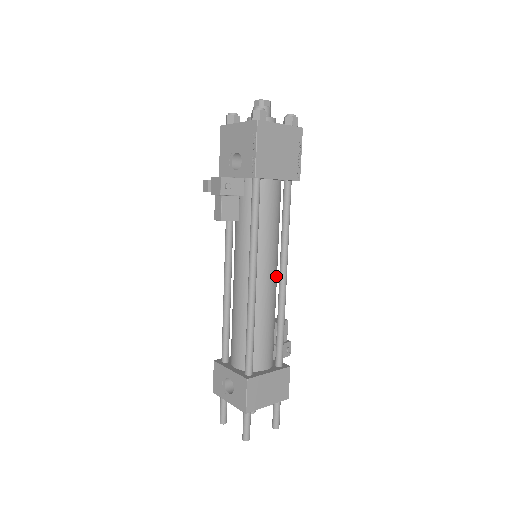
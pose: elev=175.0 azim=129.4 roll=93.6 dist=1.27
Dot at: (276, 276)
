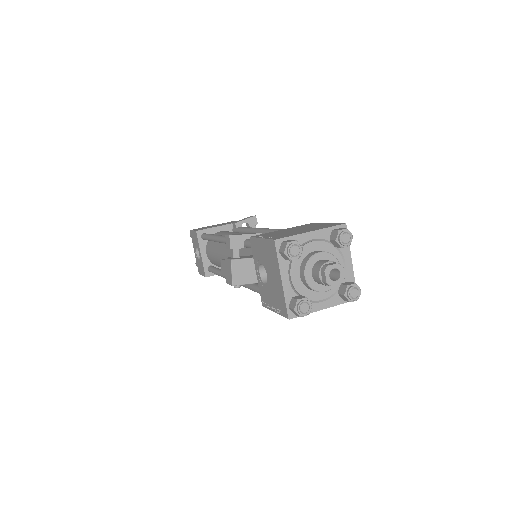
Dot at: occluded
